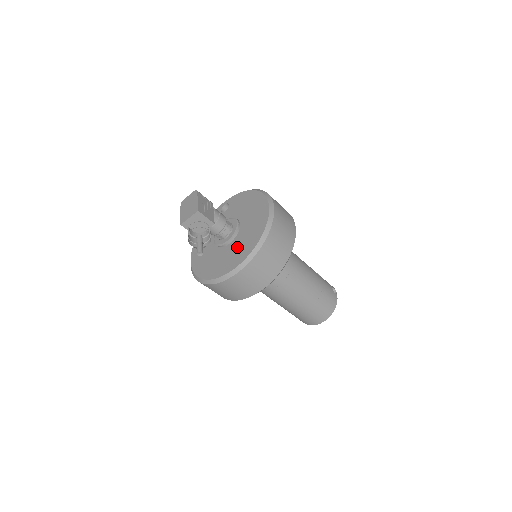
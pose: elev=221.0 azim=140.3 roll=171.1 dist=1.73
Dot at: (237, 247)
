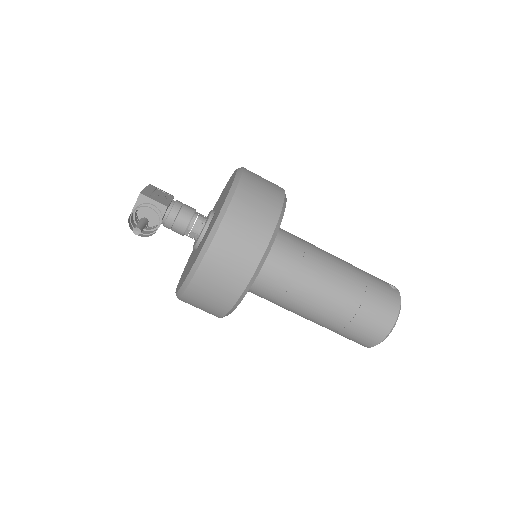
Dot at: (207, 232)
